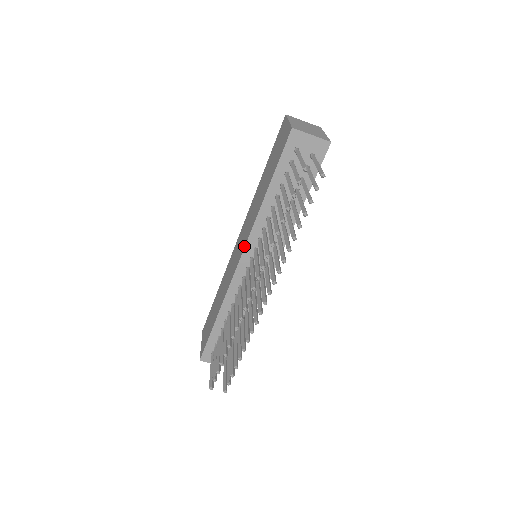
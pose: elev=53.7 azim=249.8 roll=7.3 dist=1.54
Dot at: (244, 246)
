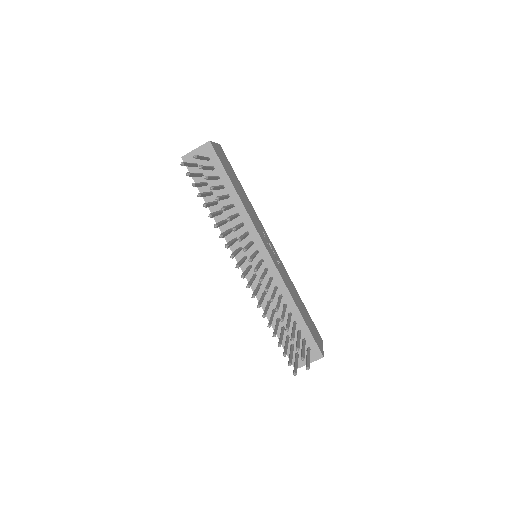
Dot at: occluded
